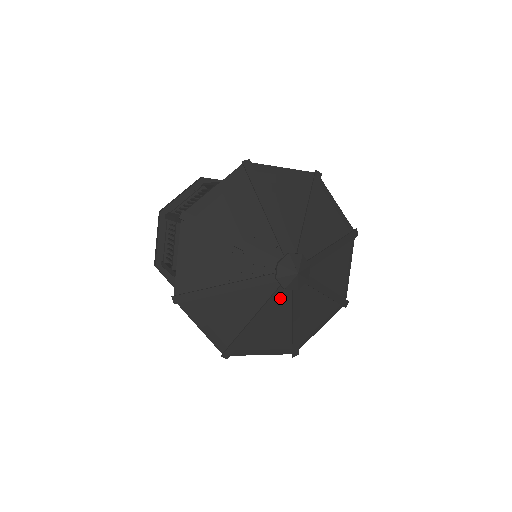
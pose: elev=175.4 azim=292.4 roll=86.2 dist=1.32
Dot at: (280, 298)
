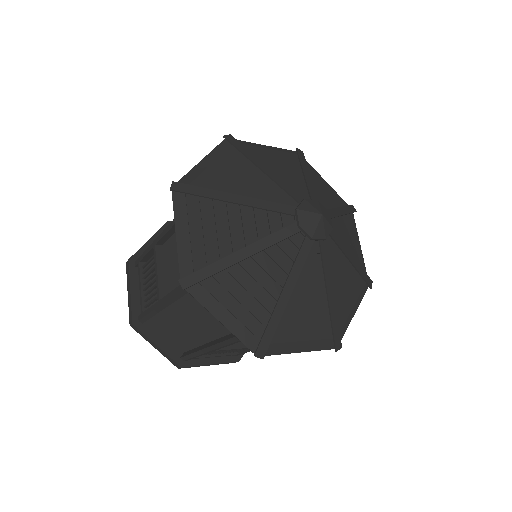
Dot at: (308, 257)
